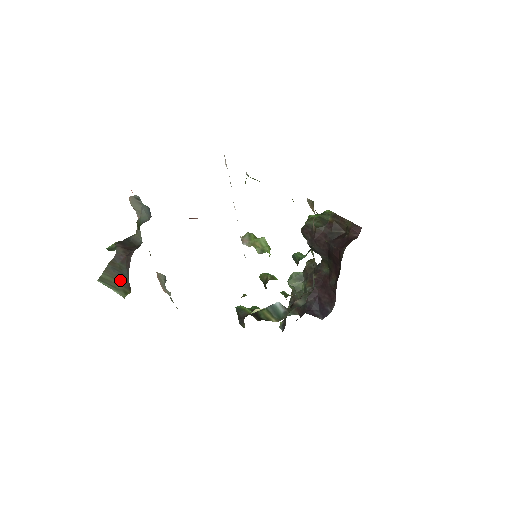
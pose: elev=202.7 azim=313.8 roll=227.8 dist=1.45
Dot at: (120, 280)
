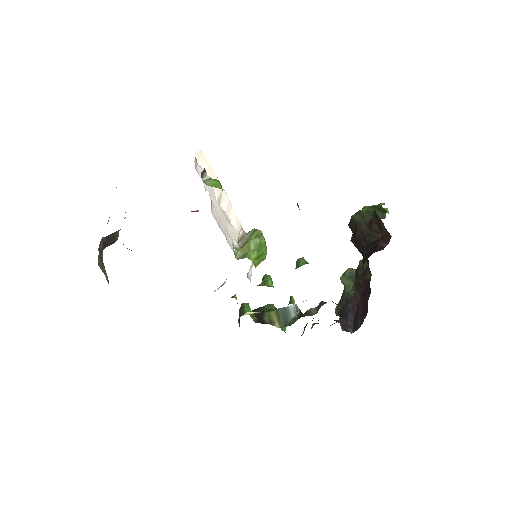
Dot at: occluded
